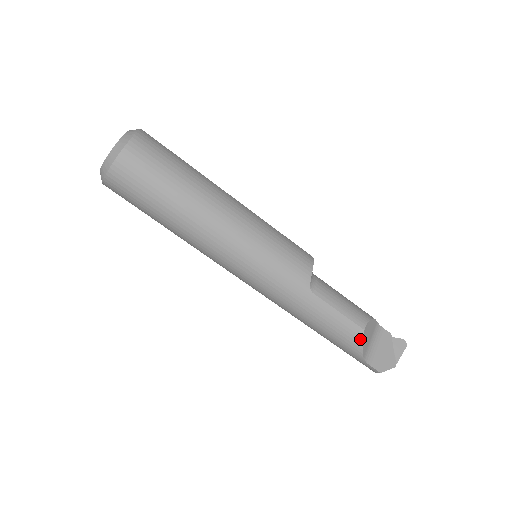
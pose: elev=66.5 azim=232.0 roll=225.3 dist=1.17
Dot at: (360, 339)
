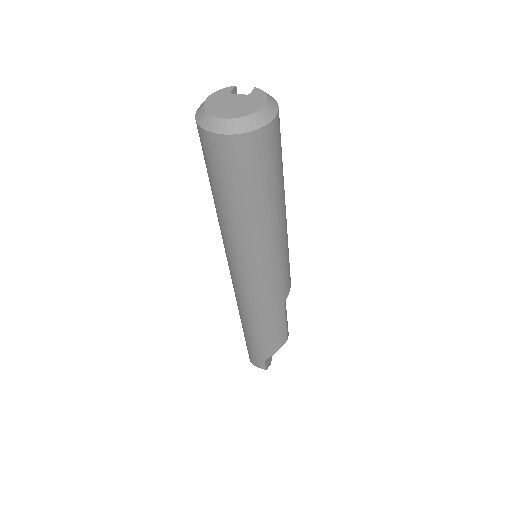
Dot at: (281, 346)
